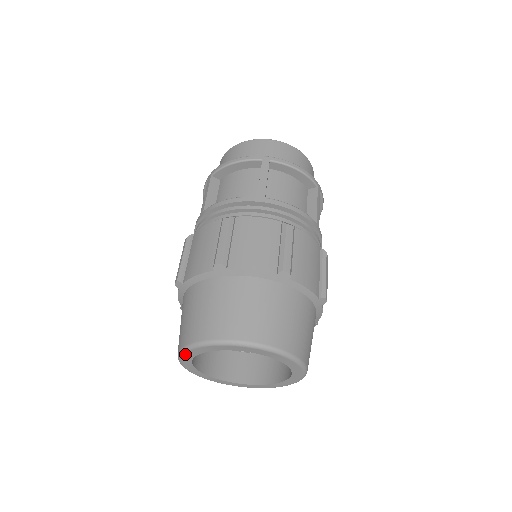
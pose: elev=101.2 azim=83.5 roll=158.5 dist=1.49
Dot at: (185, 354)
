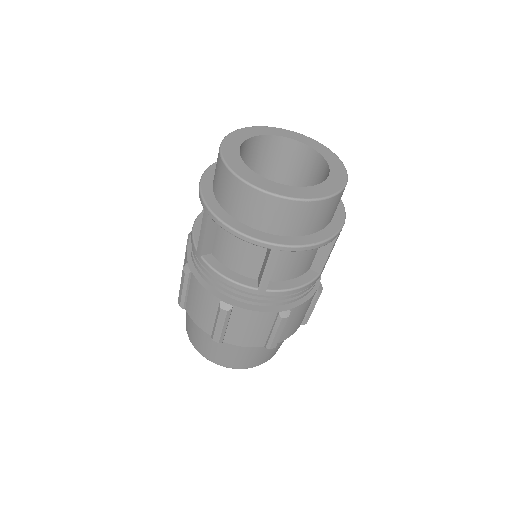
Dot at: occluded
